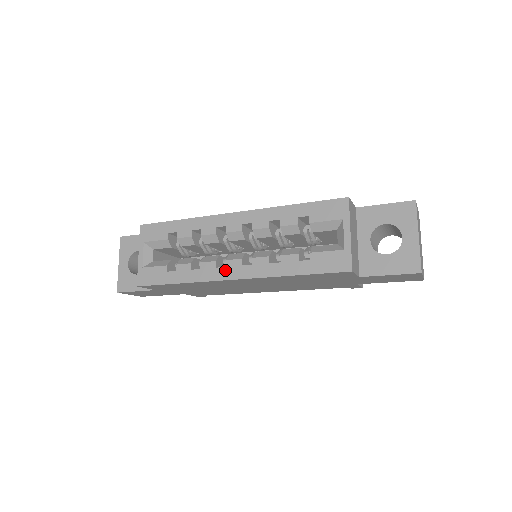
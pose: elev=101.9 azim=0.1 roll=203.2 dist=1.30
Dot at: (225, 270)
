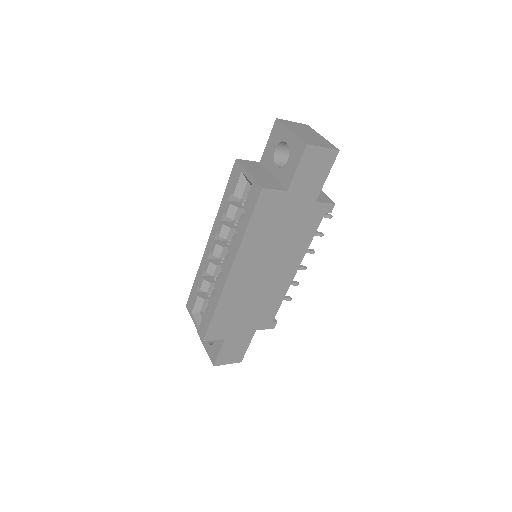
Dot at: (223, 274)
